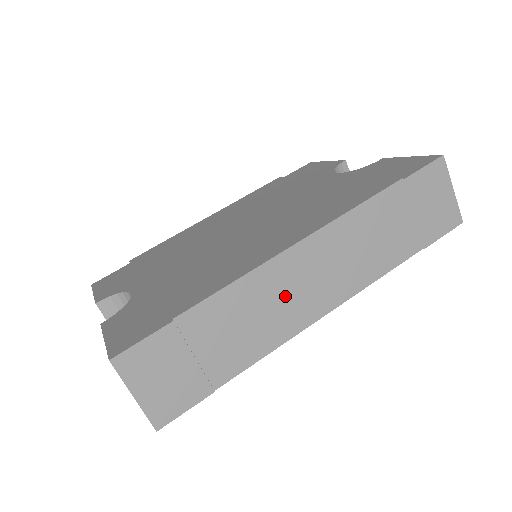
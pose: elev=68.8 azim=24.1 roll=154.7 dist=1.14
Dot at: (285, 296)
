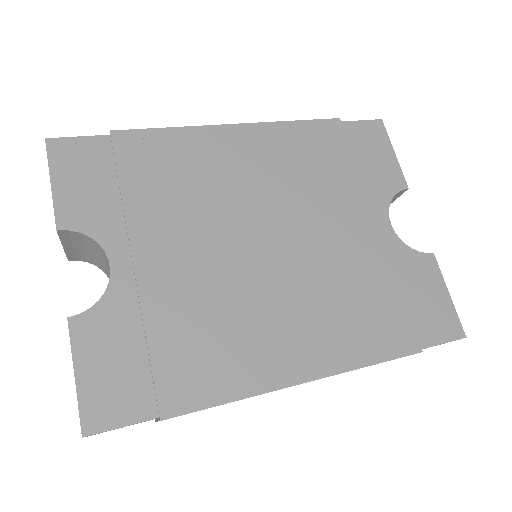
Dot at: occluded
